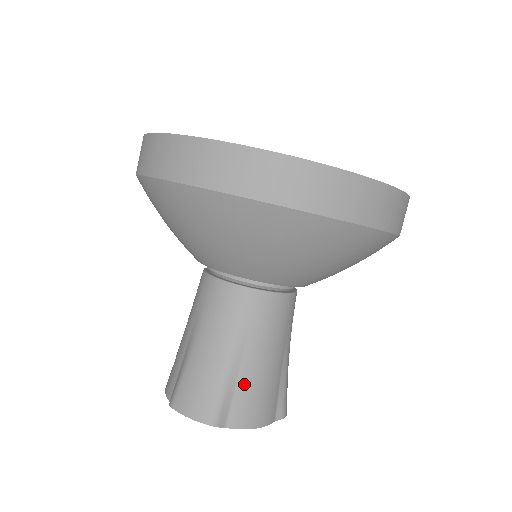
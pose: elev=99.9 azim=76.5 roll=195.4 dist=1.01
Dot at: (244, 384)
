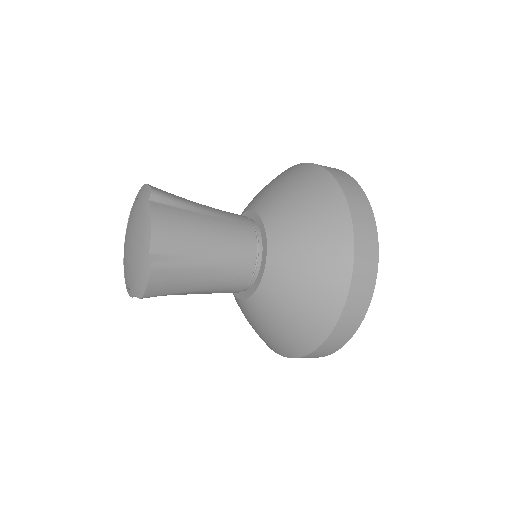
Dot at: (187, 214)
